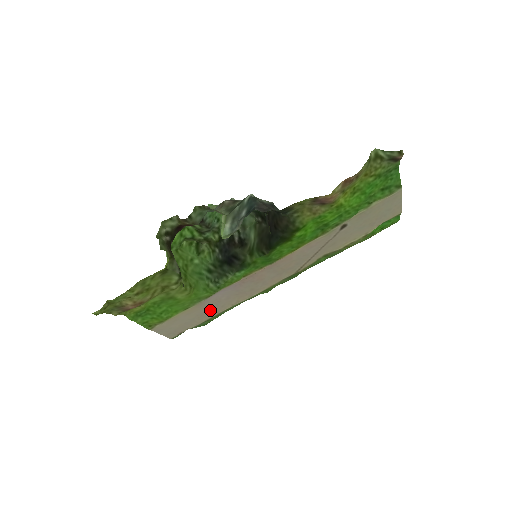
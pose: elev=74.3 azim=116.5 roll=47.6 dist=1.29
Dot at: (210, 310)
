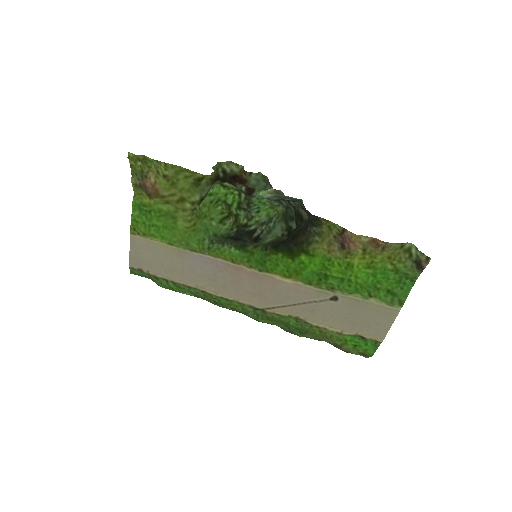
Dot at: (180, 271)
